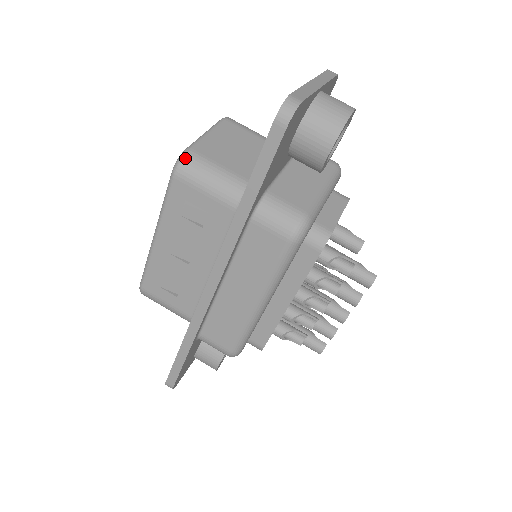
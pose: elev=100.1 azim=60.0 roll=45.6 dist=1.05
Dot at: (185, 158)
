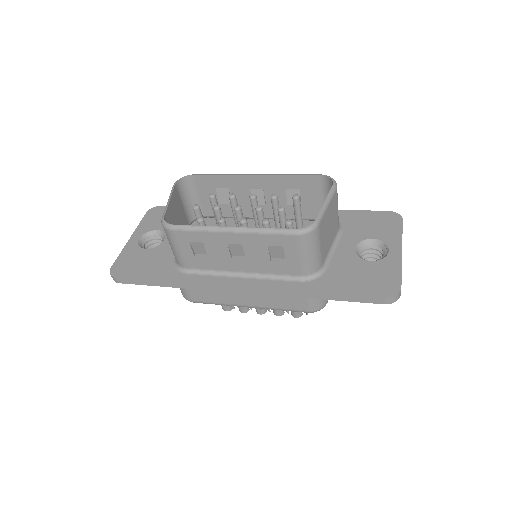
Dot at: (313, 232)
